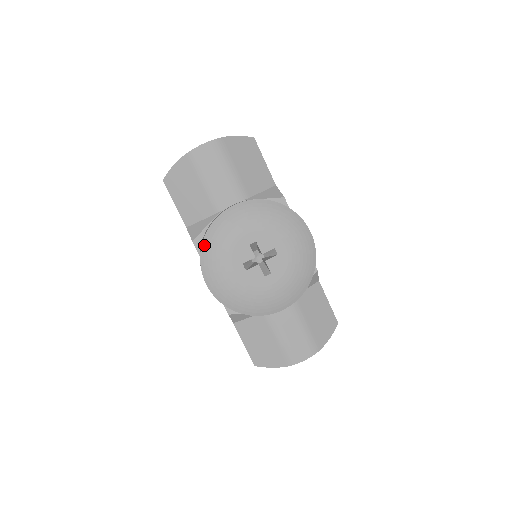
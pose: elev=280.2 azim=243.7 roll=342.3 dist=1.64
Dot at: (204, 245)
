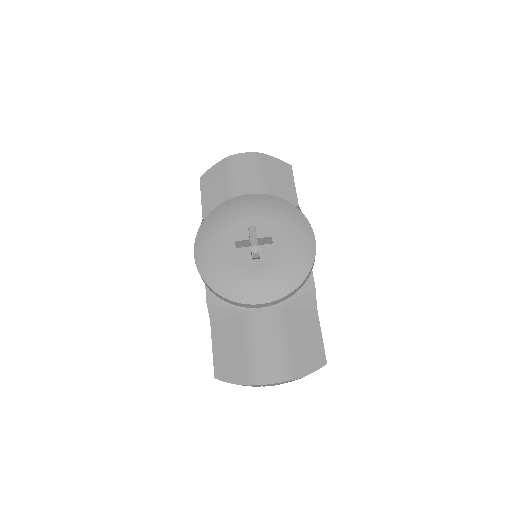
Dot at: (207, 219)
